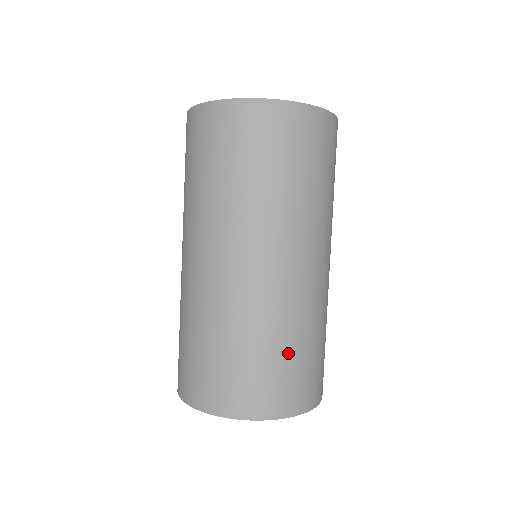
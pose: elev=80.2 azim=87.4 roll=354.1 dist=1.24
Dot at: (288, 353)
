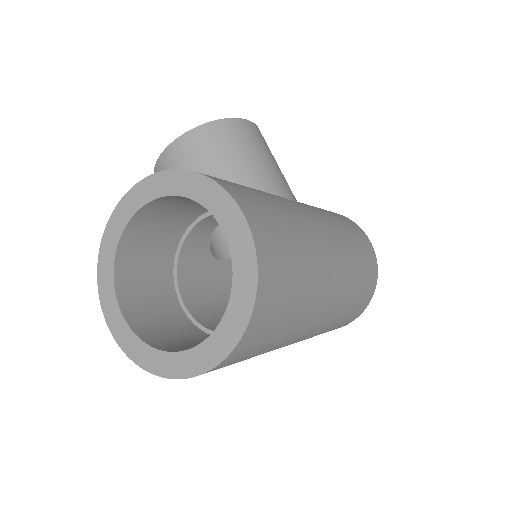
Dot at: (349, 313)
